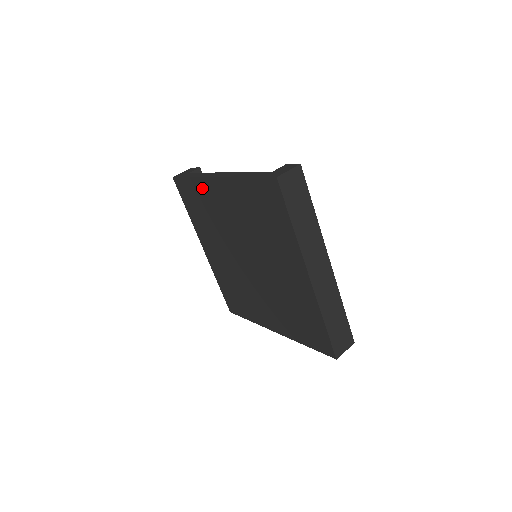
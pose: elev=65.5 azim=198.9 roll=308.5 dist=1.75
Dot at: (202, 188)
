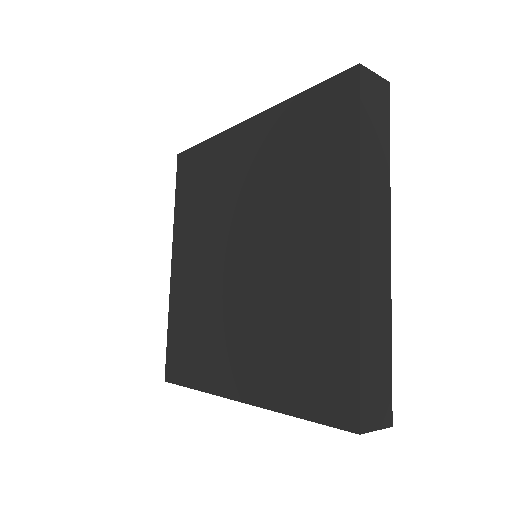
Dot at: (217, 149)
